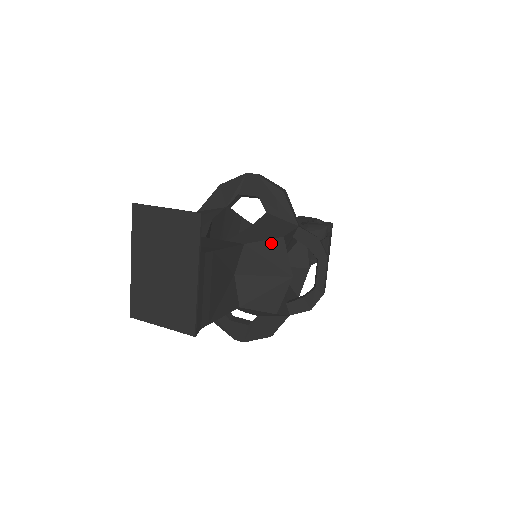
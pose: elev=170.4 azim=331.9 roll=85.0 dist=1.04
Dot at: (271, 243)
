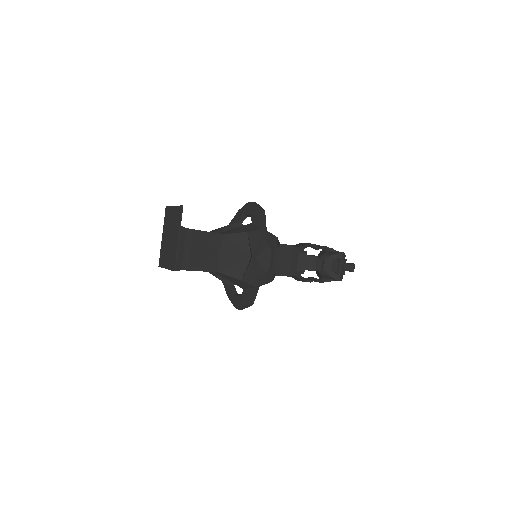
Dot at: (239, 235)
